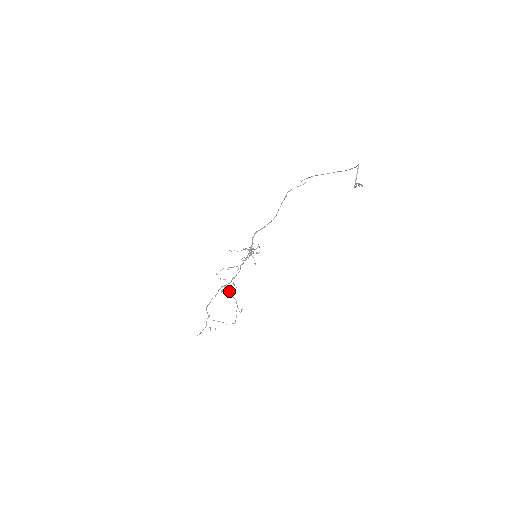
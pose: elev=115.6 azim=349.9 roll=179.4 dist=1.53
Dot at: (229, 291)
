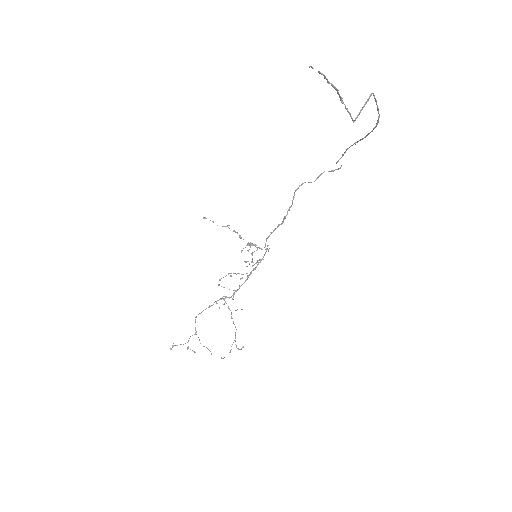
Dot at: occluded
